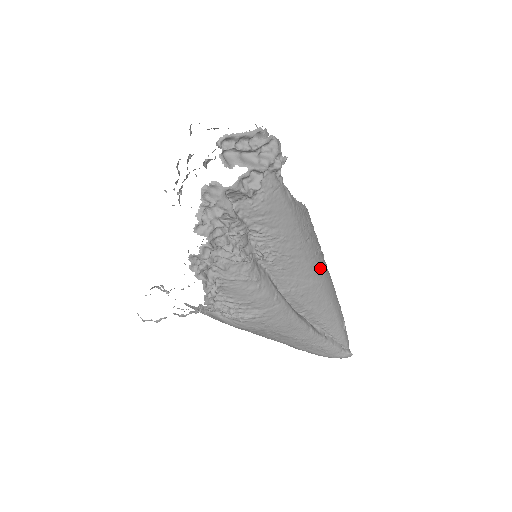
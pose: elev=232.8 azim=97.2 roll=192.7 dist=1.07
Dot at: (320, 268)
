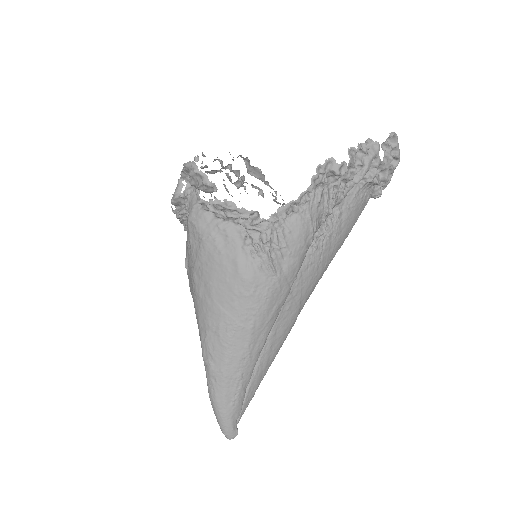
Dot at: occluded
